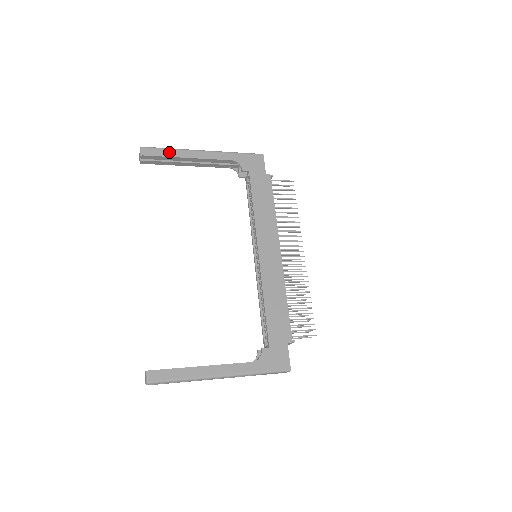
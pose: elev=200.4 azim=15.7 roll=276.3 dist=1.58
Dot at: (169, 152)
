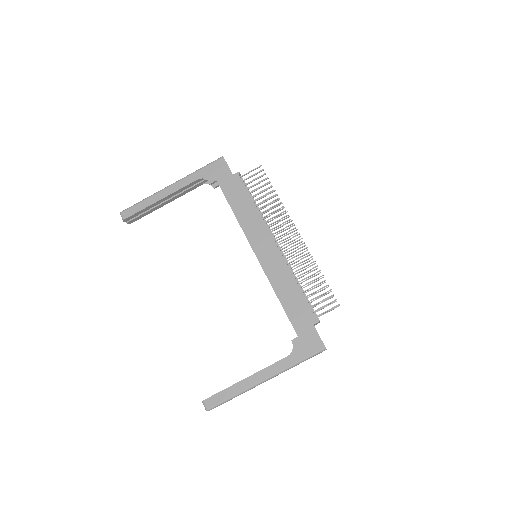
Dot at: (143, 204)
